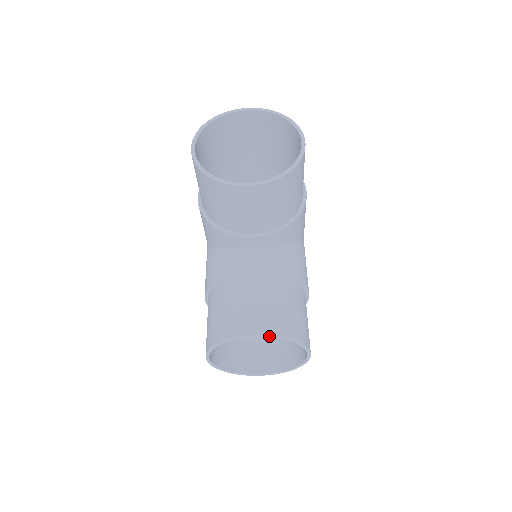
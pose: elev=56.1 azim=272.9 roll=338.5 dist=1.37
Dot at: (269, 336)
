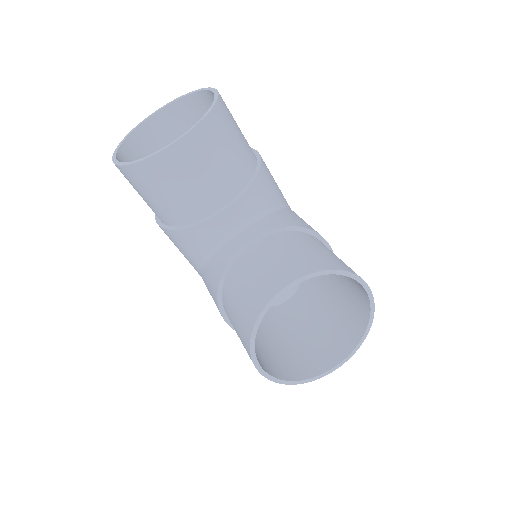
Dot at: (301, 279)
